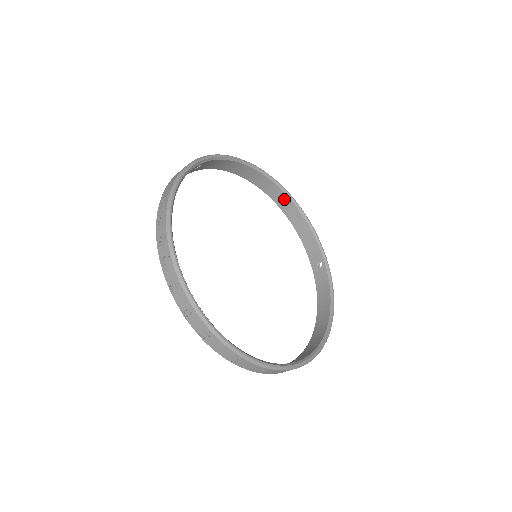
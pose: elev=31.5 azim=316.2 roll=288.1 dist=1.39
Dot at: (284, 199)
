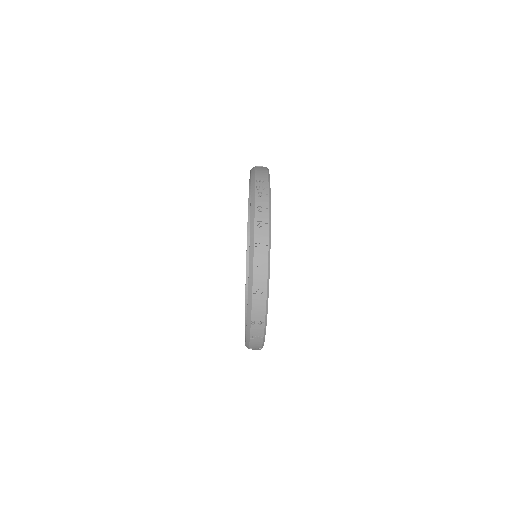
Dot at: occluded
